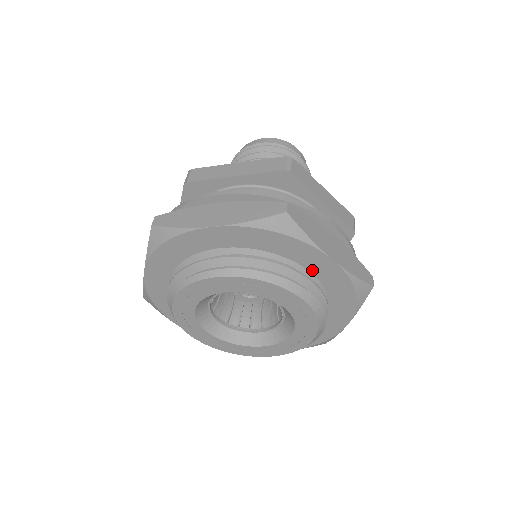
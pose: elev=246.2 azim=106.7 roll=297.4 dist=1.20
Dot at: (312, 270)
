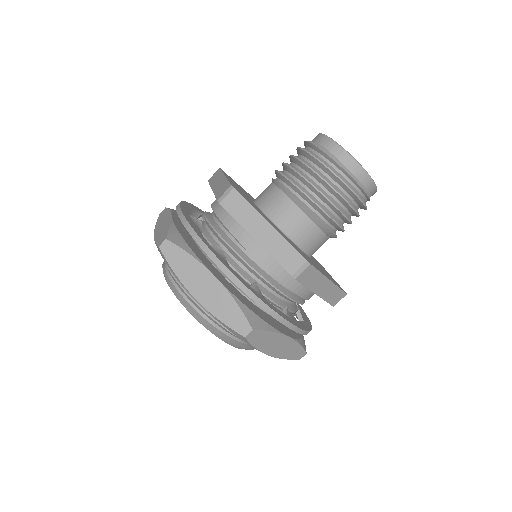
Dot at: occluded
